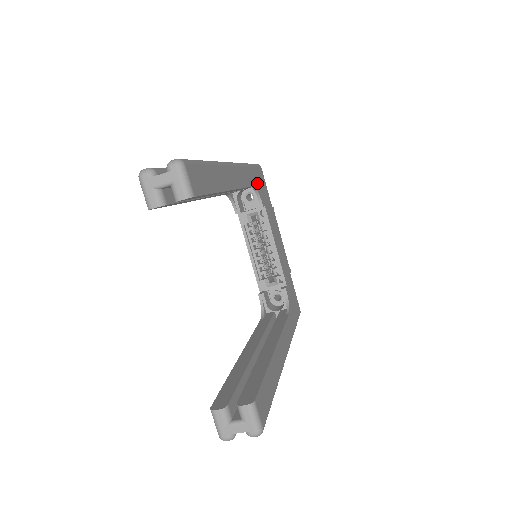
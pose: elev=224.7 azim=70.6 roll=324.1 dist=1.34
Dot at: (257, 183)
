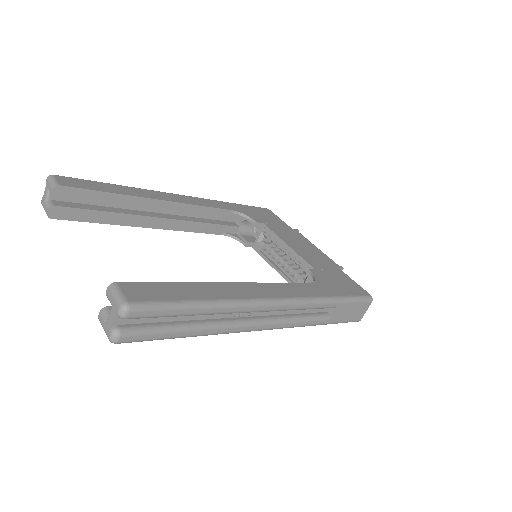
Dot at: (246, 212)
